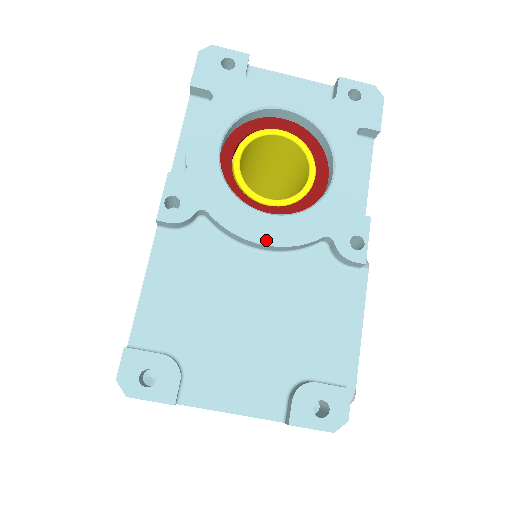
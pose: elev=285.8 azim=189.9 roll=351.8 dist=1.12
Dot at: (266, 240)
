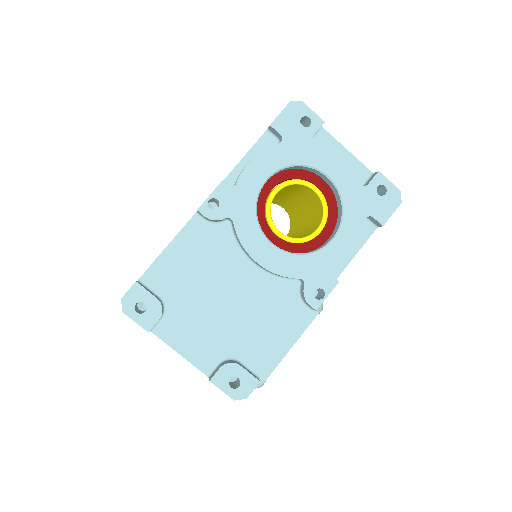
Dot at: (261, 261)
